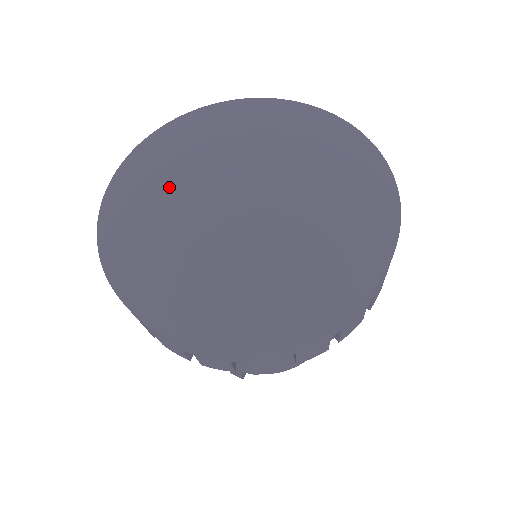
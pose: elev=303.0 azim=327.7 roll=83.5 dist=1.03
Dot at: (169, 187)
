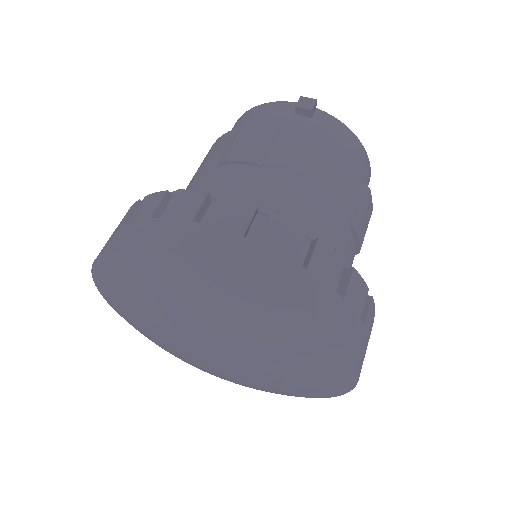
Dot at: (160, 344)
